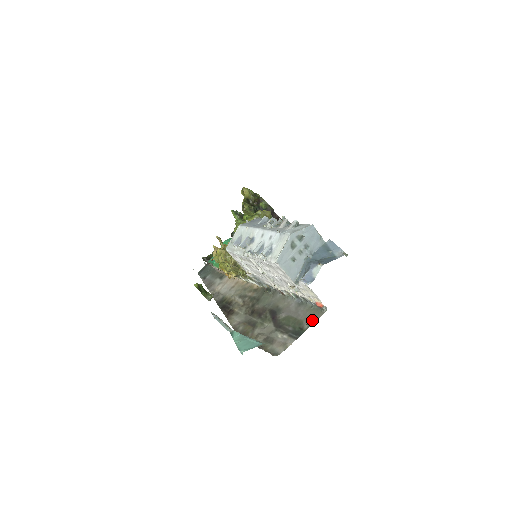
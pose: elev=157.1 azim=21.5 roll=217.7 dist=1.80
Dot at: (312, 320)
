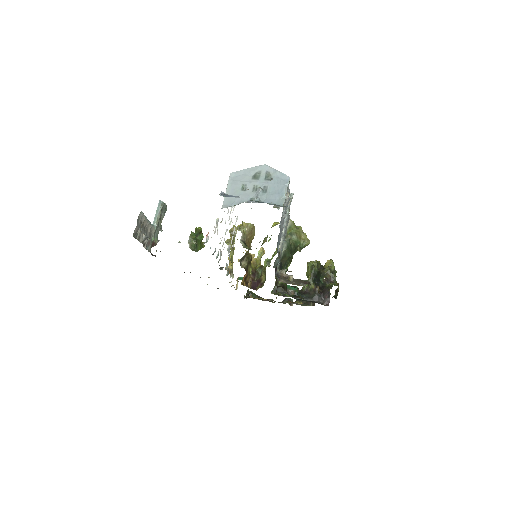
Dot at: occluded
